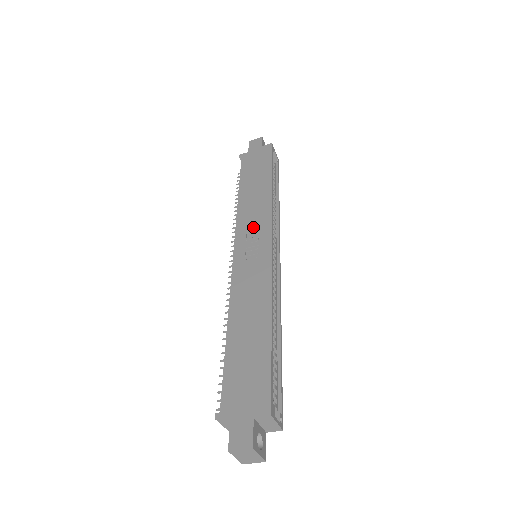
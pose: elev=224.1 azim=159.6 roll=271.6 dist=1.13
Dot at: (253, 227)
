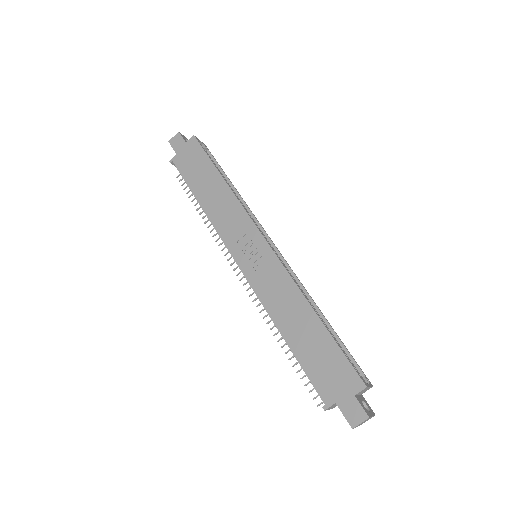
Dot at: (239, 233)
